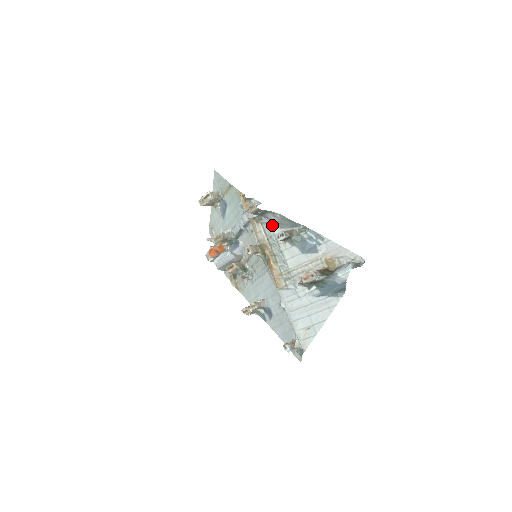
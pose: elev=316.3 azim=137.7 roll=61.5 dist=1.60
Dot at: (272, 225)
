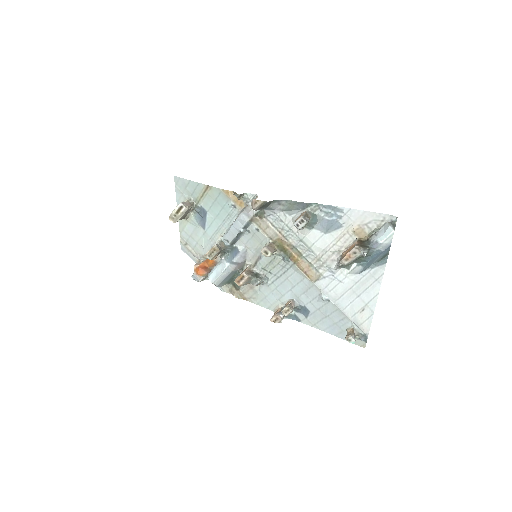
Dot at: (279, 215)
